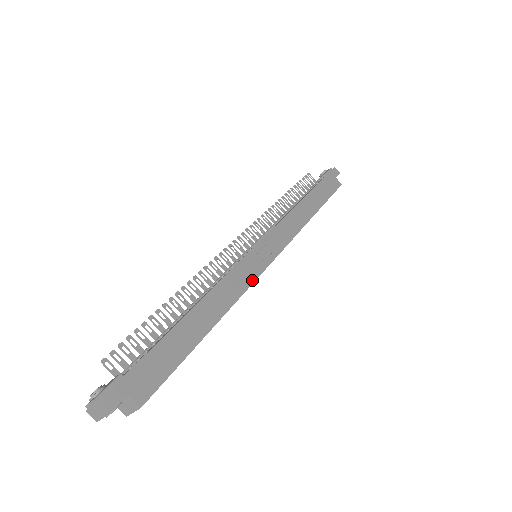
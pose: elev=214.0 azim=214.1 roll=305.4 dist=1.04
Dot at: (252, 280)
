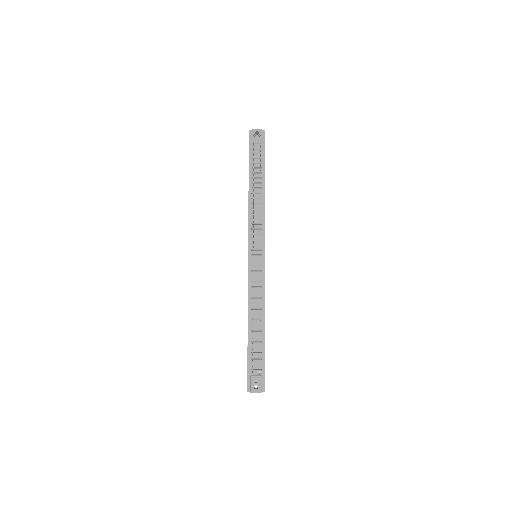
Dot at: occluded
